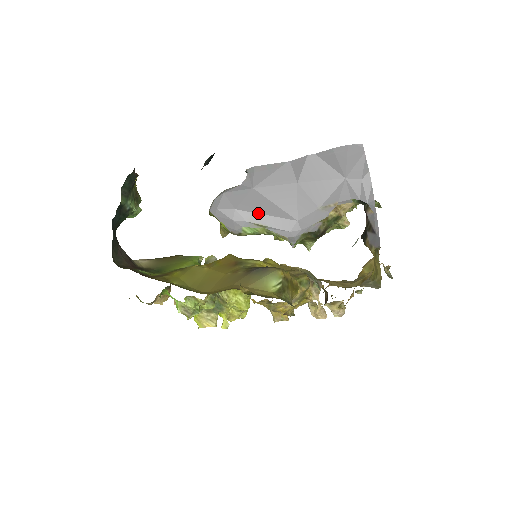
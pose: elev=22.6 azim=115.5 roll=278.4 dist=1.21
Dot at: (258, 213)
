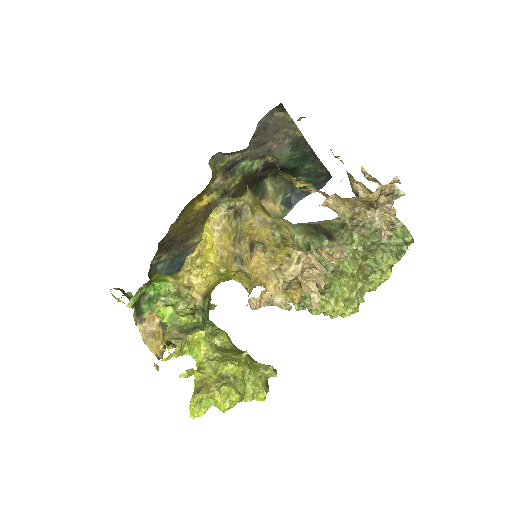
Dot at: occluded
